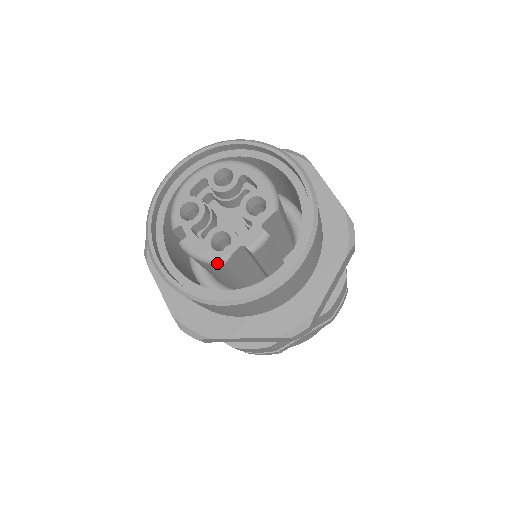
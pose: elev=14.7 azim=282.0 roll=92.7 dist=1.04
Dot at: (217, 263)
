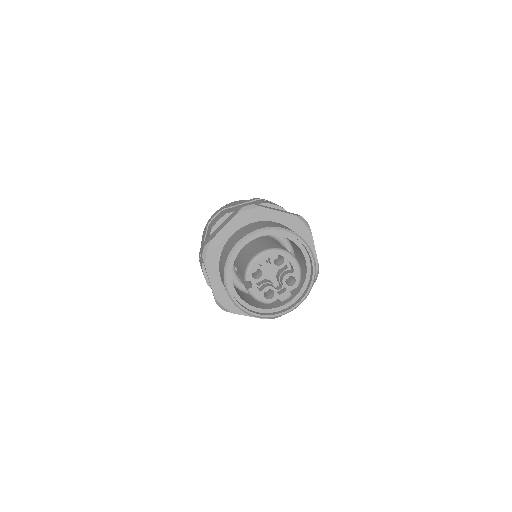
Dot at: (264, 303)
